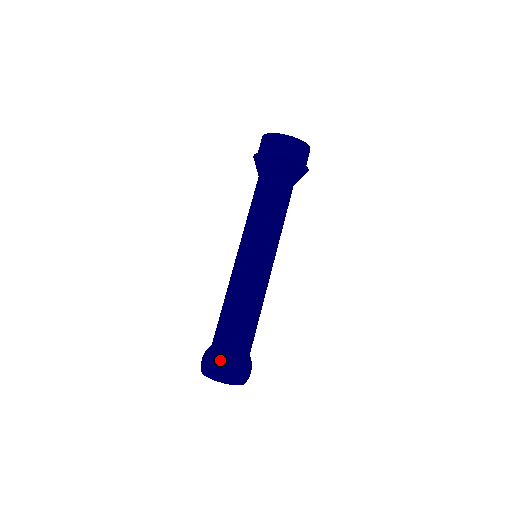
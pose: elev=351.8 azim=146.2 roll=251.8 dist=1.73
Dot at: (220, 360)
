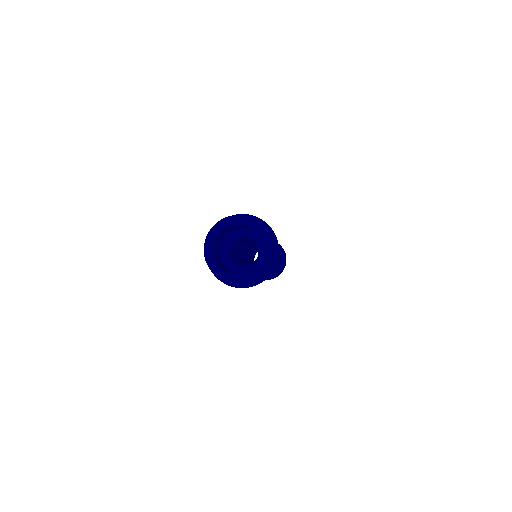
Dot at: occluded
